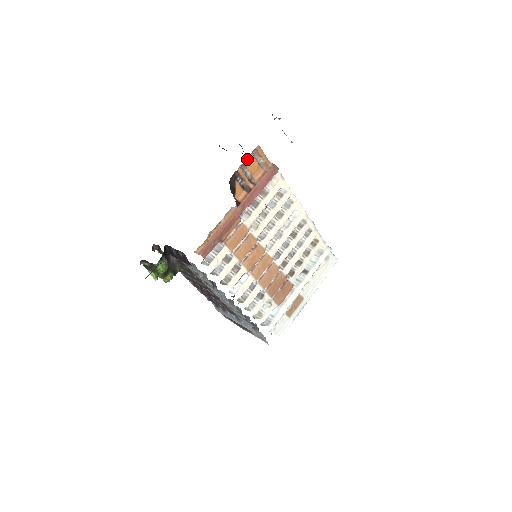
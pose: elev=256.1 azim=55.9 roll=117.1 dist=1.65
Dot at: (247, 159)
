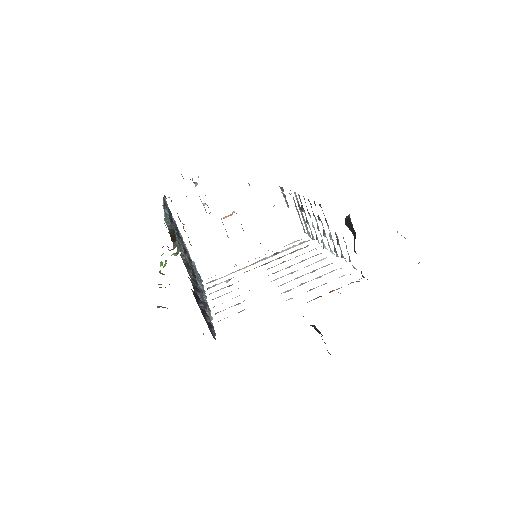
Dot at: occluded
